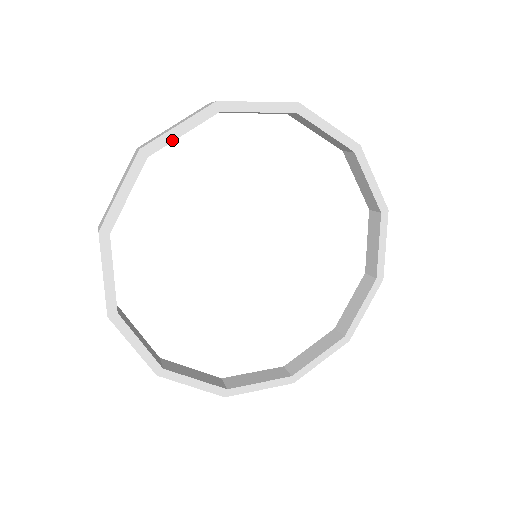
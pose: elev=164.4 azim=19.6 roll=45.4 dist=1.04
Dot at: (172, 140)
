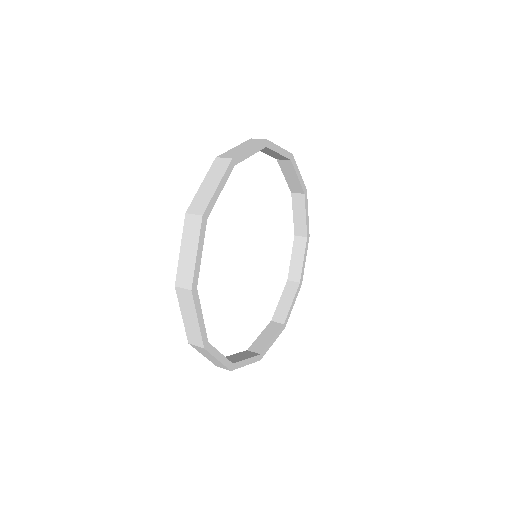
Dot at: (246, 158)
